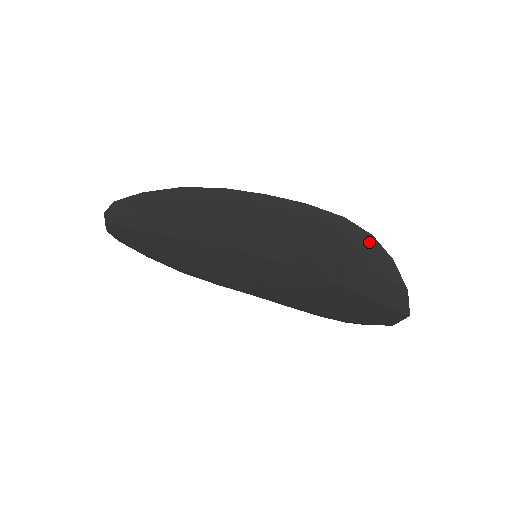
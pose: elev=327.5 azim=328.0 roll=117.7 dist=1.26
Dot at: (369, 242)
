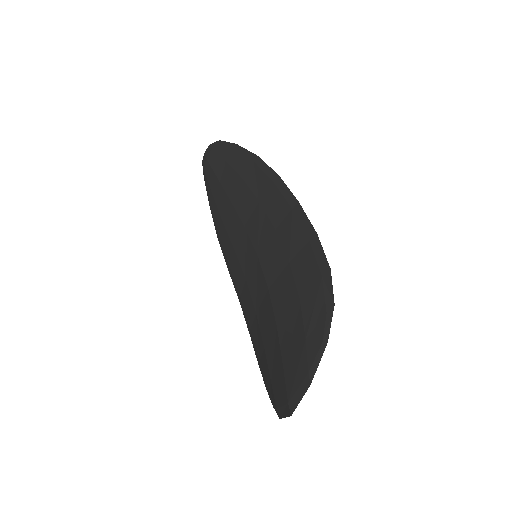
Dot at: (326, 308)
